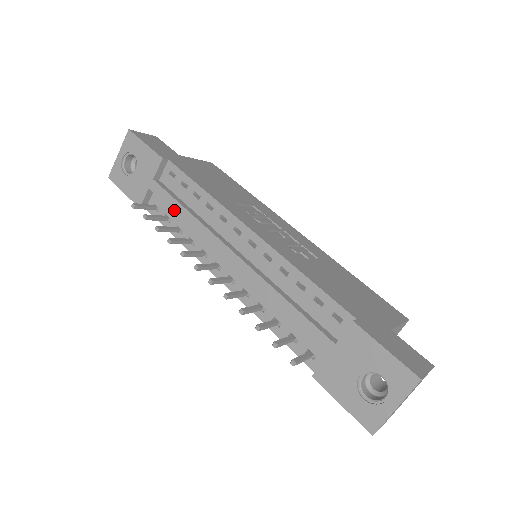
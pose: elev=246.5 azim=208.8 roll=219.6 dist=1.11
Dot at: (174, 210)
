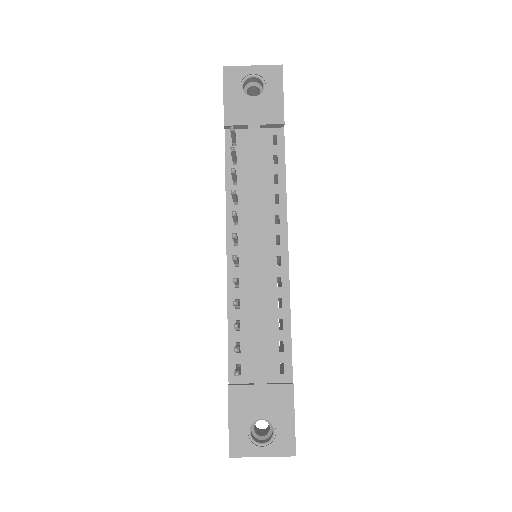
Dot at: (251, 167)
